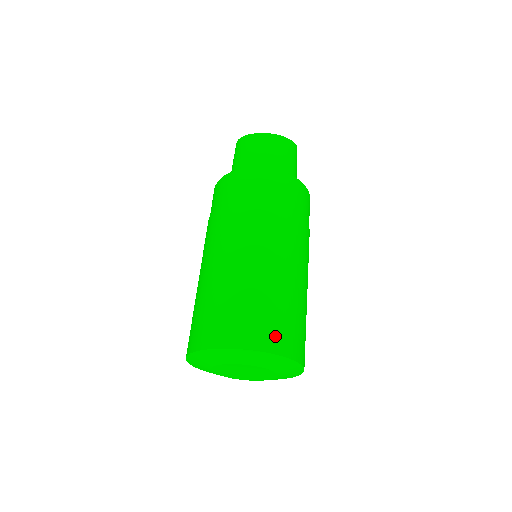
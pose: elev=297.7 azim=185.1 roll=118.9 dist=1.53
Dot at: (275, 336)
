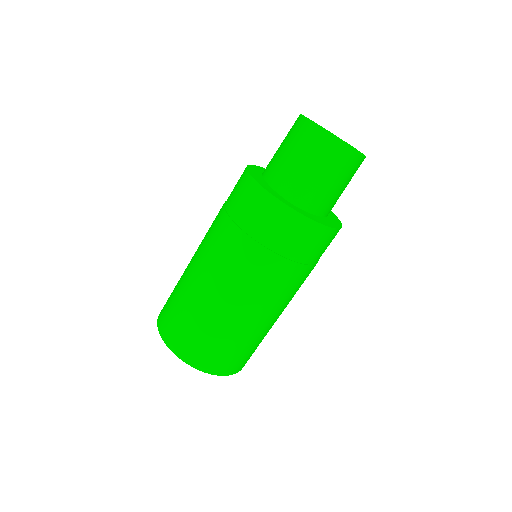
Dot at: occluded
